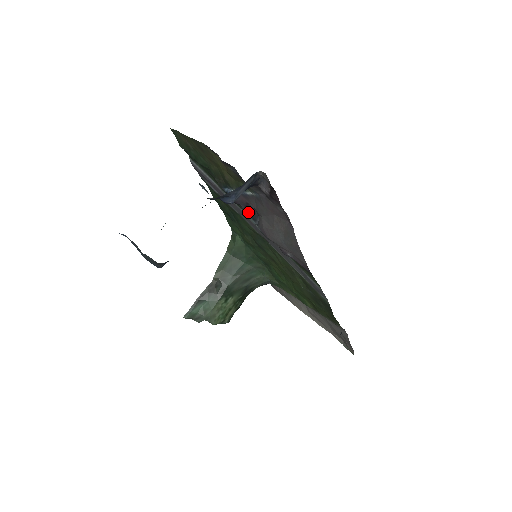
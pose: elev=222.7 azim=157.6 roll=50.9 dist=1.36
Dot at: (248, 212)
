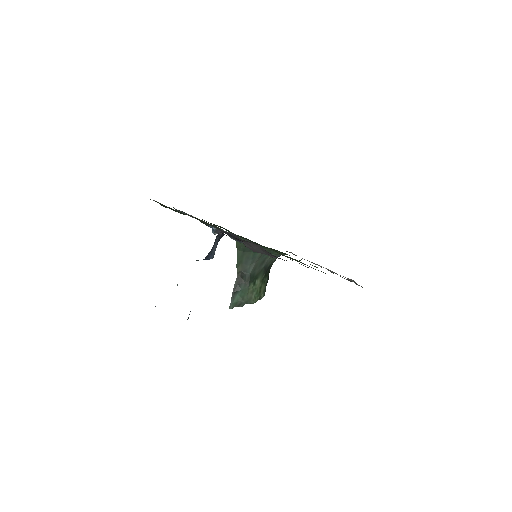
Dot at: occluded
